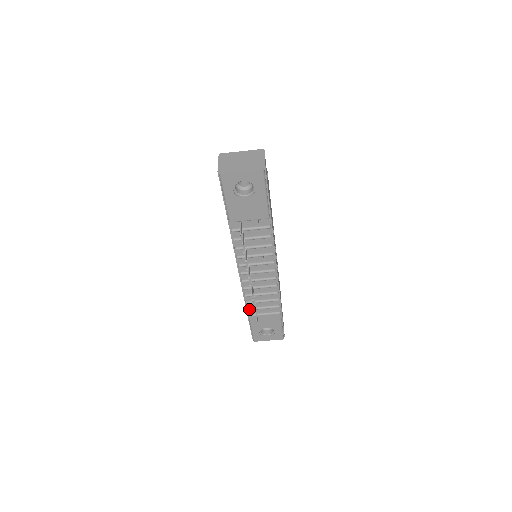
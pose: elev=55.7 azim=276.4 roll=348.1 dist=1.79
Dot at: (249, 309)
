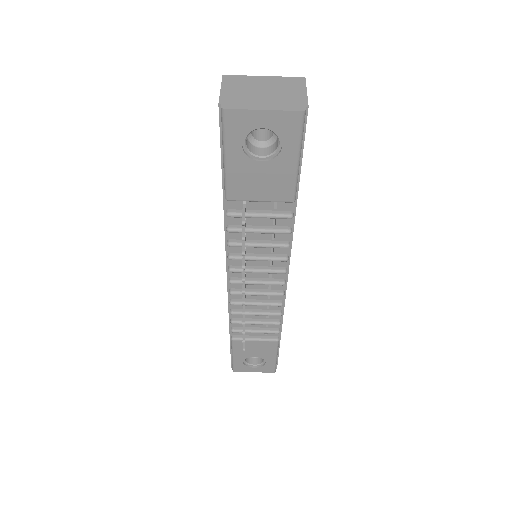
Dot at: (234, 331)
